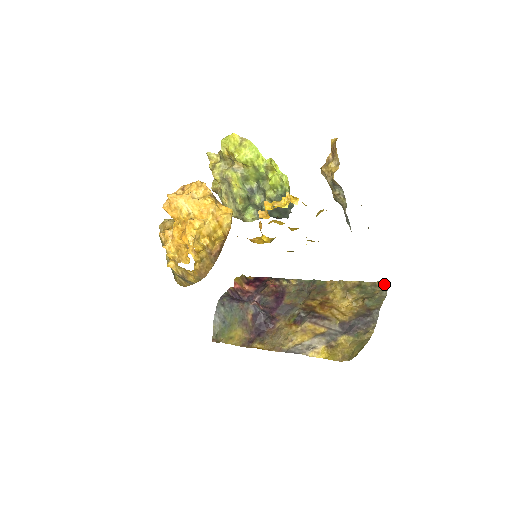
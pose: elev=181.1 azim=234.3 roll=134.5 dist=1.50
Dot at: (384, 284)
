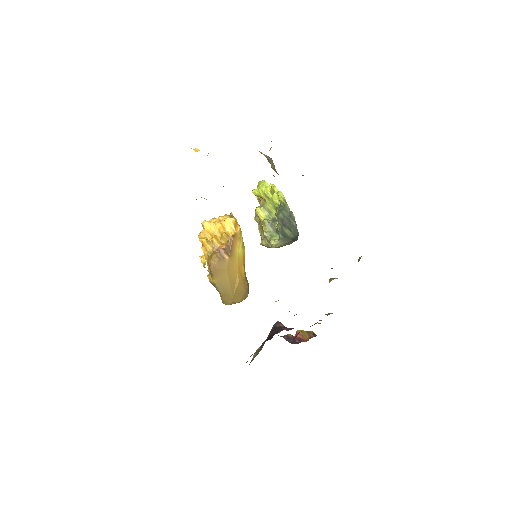
Dot at: occluded
